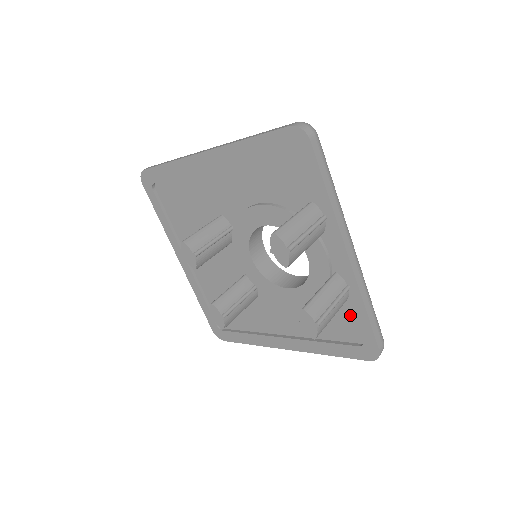
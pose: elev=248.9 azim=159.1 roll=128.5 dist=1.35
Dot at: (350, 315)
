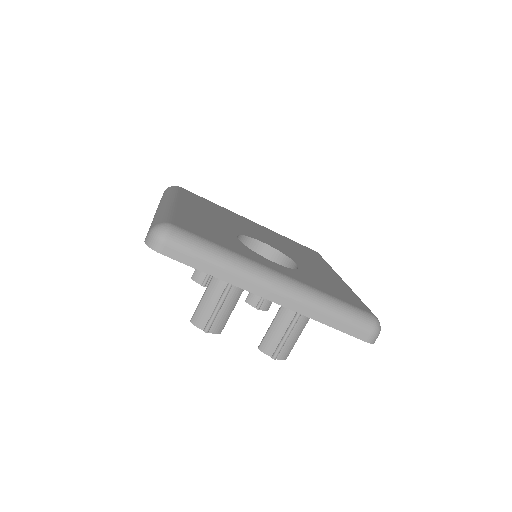
Dot at: occluded
